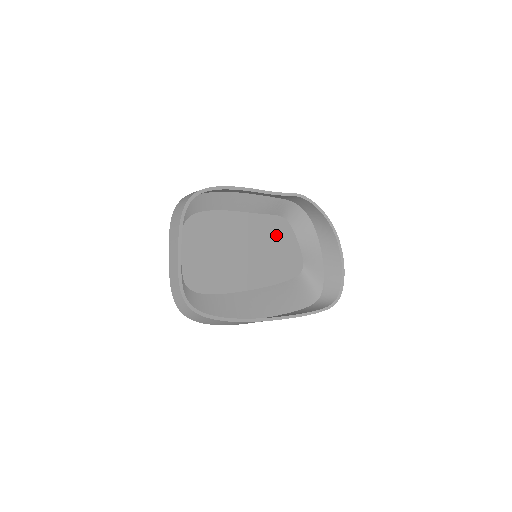
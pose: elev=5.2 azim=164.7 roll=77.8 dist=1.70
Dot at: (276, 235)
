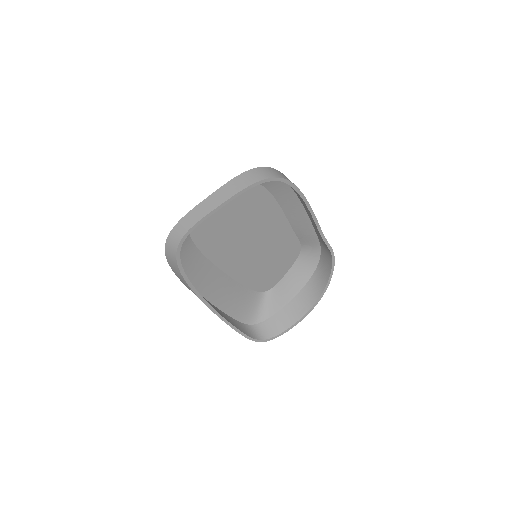
Dot at: (283, 253)
